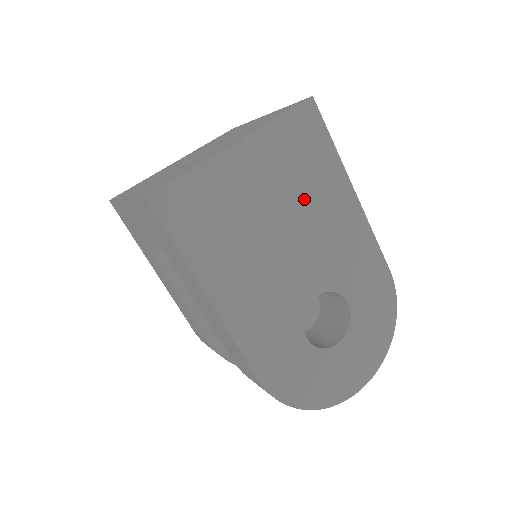
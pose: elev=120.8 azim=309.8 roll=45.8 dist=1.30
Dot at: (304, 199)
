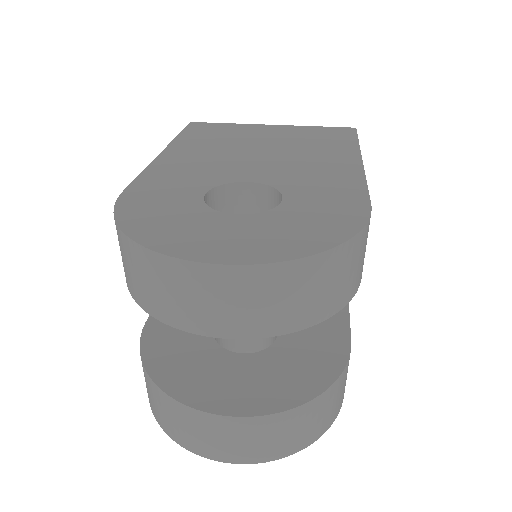
Dot at: (301, 148)
